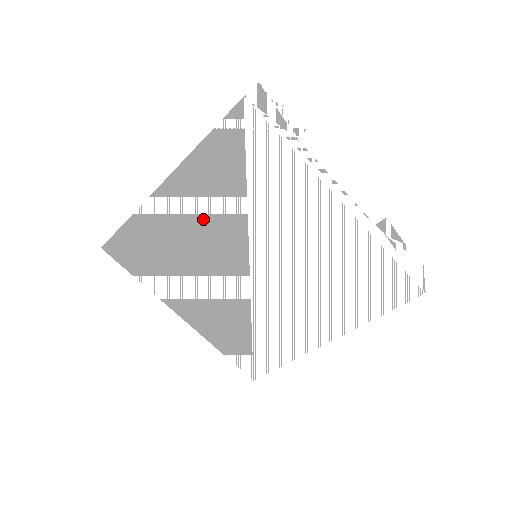
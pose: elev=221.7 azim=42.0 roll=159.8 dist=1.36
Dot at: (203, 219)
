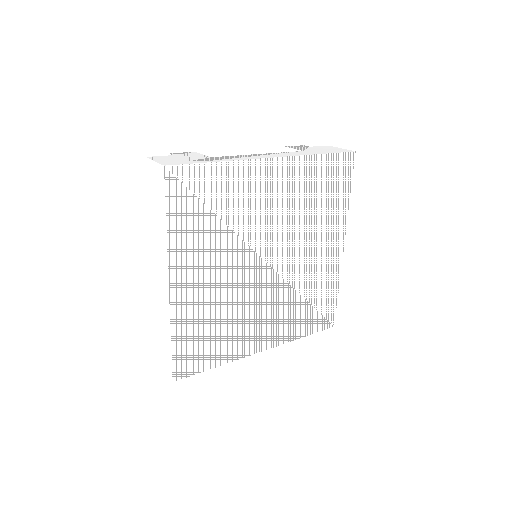
Dot at: (214, 271)
